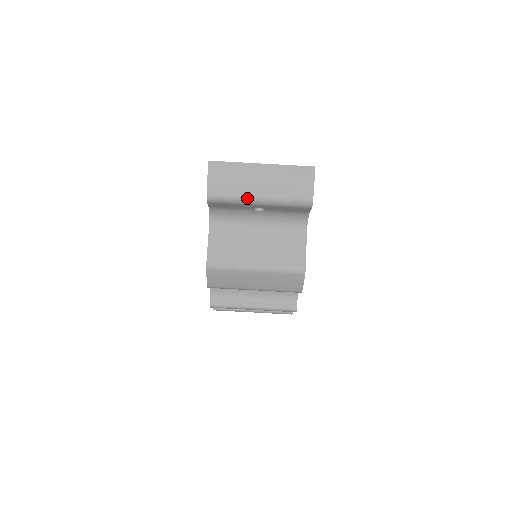
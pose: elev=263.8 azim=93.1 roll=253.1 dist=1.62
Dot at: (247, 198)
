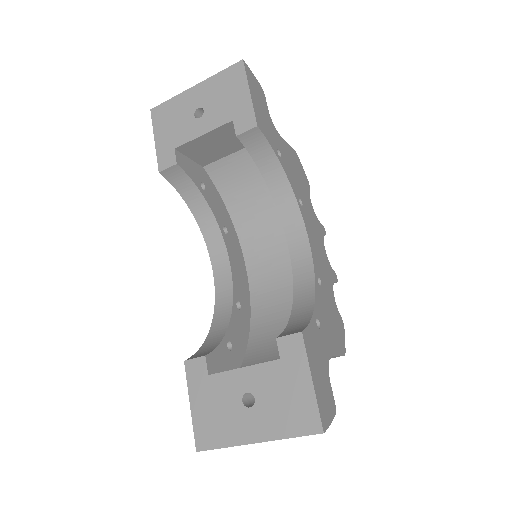
Dot at: occluded
